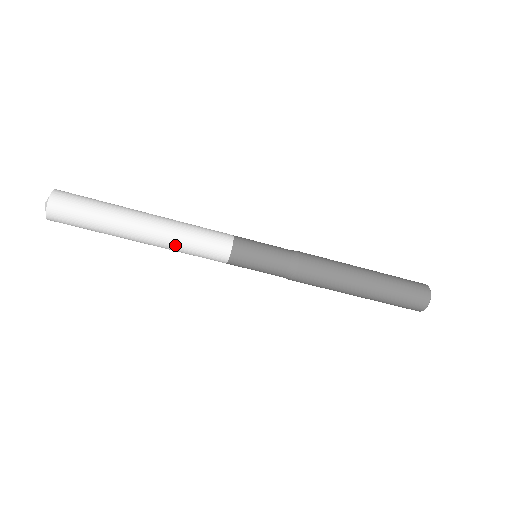
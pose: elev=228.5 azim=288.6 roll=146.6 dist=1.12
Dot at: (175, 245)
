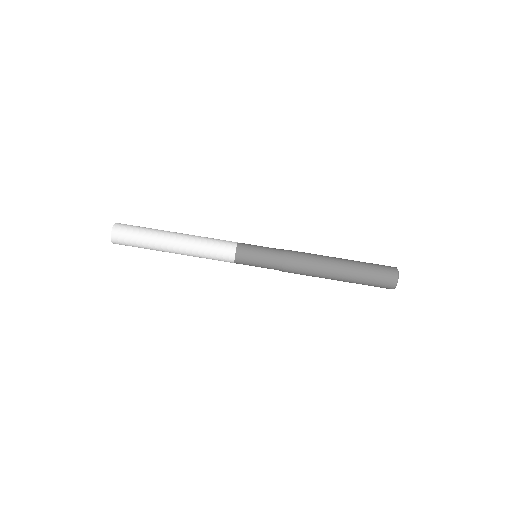
Dot at: (196, 249)
